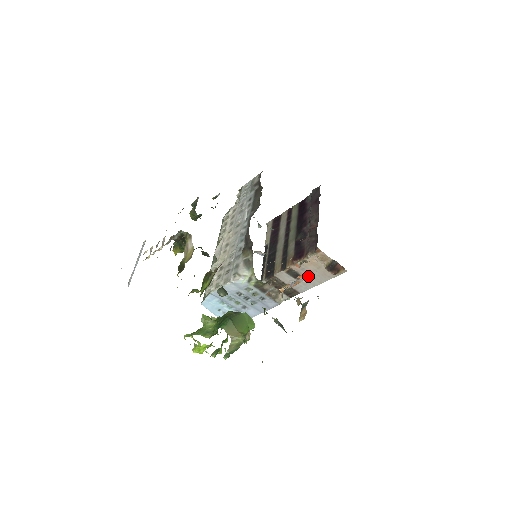
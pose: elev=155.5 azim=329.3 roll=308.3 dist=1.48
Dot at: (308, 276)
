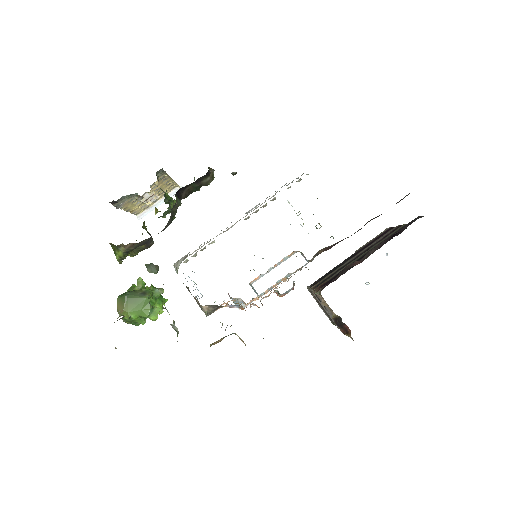
Dot at: occluded
